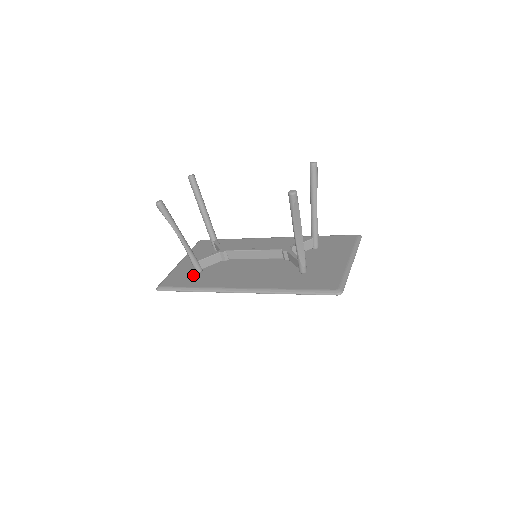
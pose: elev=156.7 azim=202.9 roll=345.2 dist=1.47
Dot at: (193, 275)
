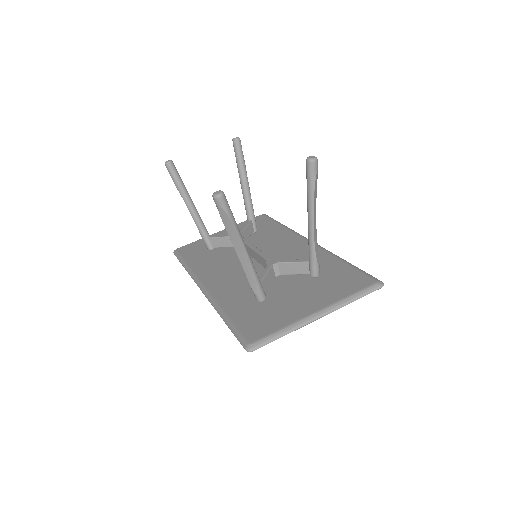
Dot at: (204, 250)
